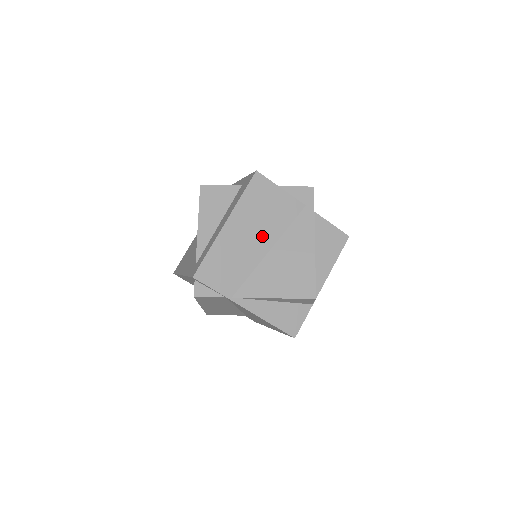
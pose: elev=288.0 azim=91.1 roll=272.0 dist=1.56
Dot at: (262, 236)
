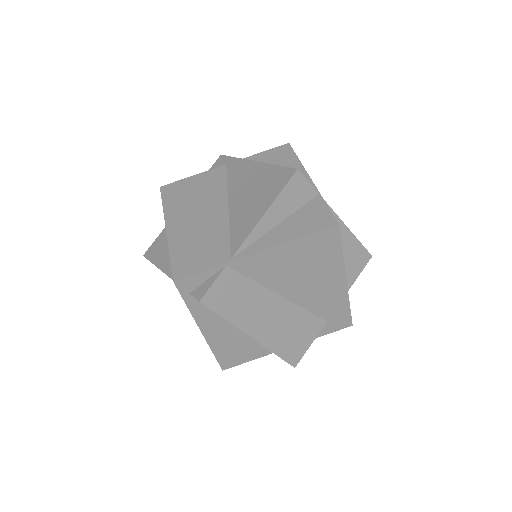
Dot at: (210, 206)
